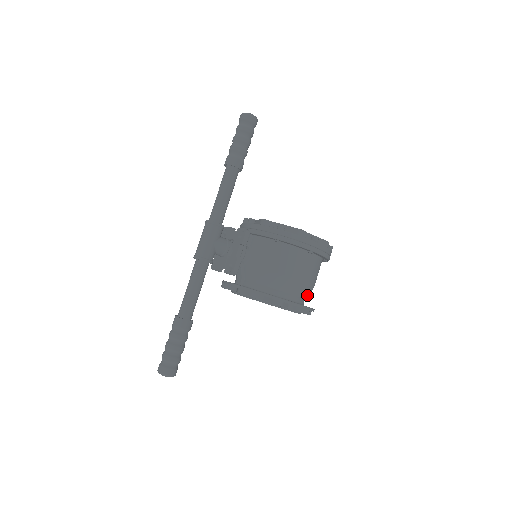
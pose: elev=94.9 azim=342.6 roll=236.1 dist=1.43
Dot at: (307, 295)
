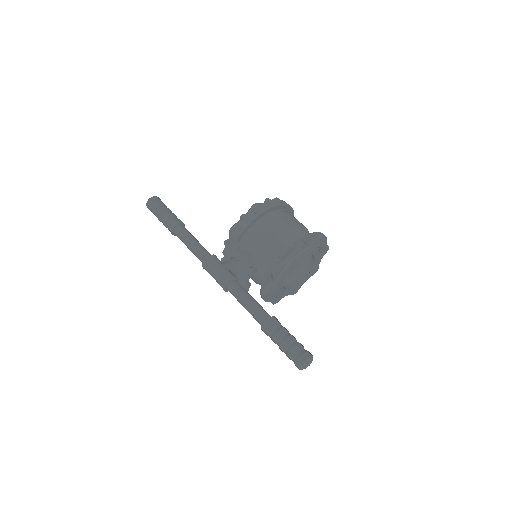
Dot at: occluded
